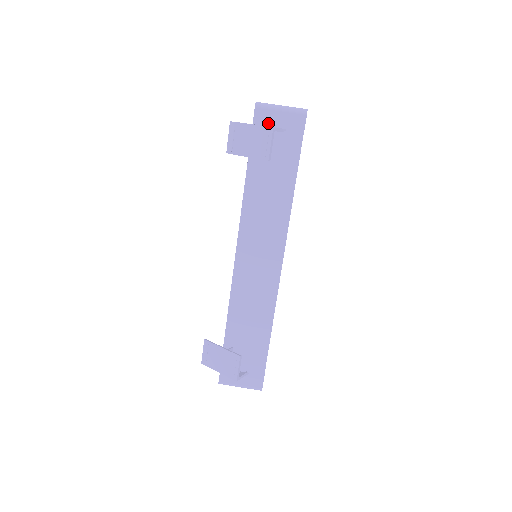
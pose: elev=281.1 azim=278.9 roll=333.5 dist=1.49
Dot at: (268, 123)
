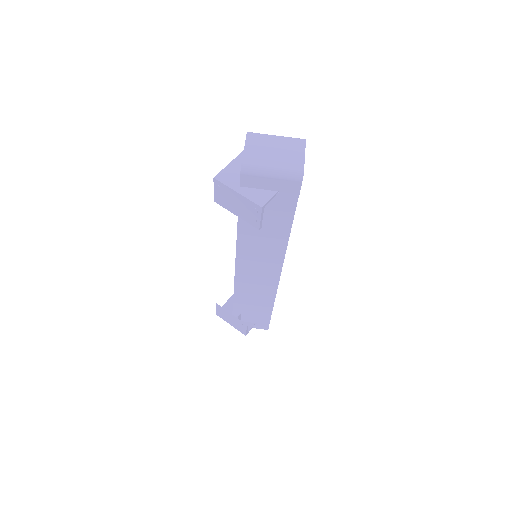
Dot at: (257, 186)
